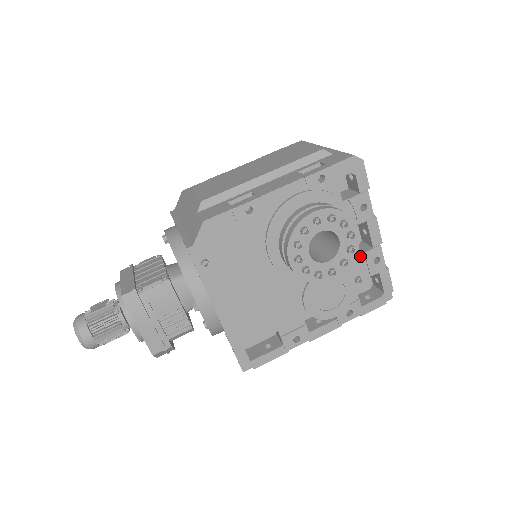
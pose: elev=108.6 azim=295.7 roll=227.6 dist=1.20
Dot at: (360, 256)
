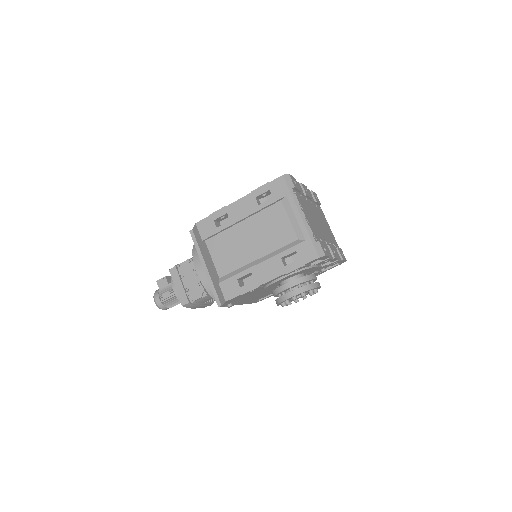
Dot at: (324, 266)
